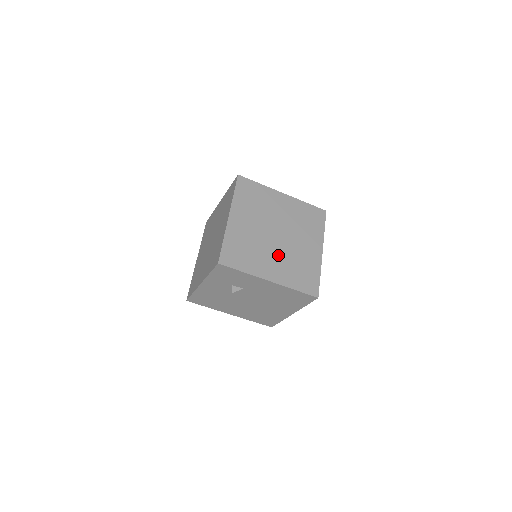
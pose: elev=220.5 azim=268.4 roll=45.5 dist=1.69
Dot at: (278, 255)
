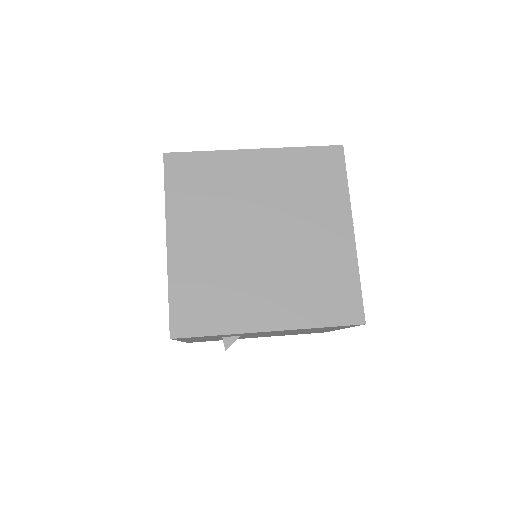
Dot at: (272, 275)
